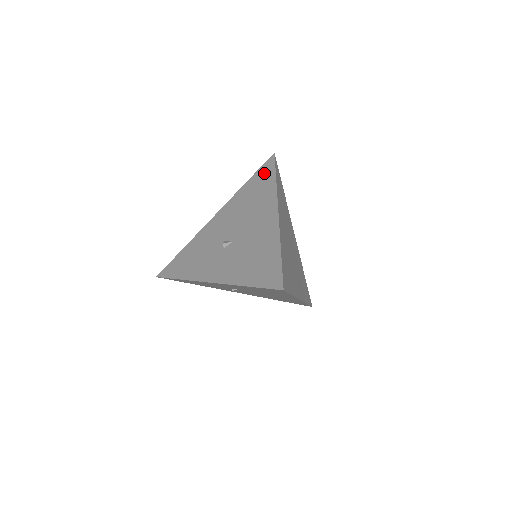
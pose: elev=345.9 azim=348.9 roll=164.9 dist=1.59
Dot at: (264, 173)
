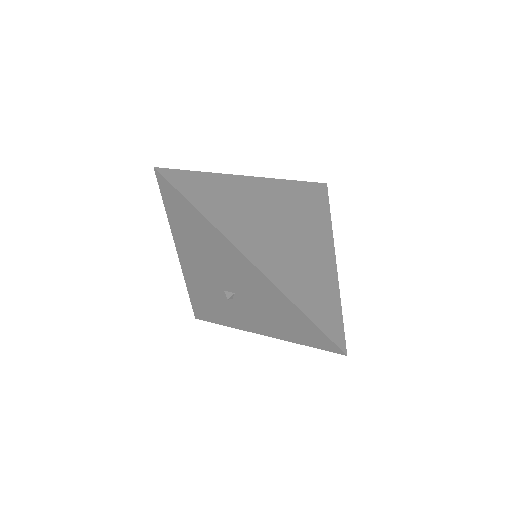
Dot at: (175, 203)
